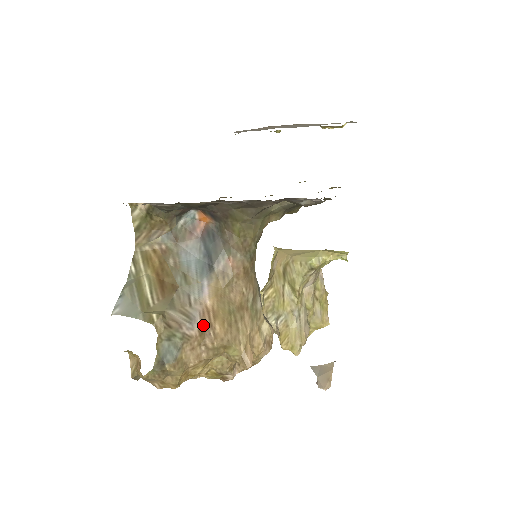
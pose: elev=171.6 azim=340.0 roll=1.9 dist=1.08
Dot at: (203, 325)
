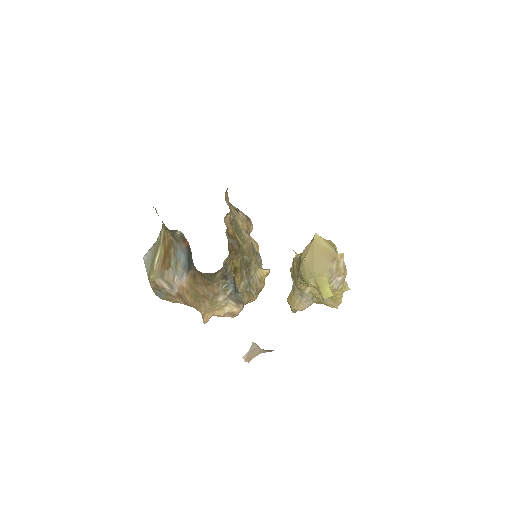
Dot at: (179, 293)
